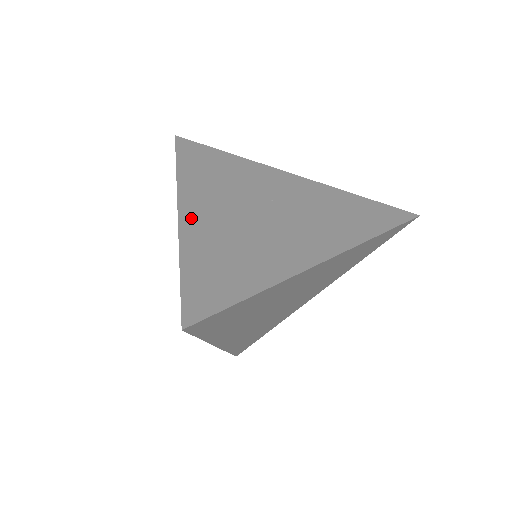
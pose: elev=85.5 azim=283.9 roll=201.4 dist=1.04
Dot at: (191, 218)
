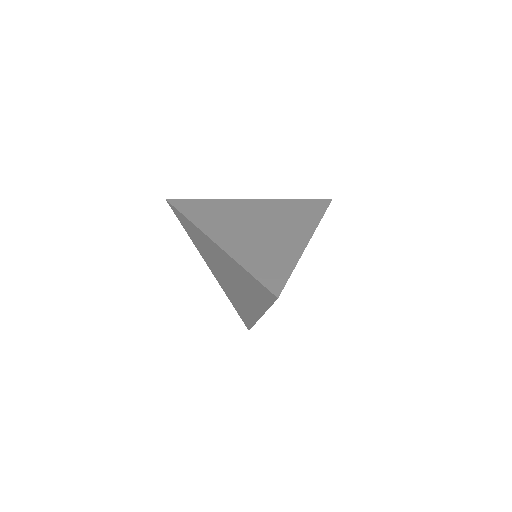
Dot at: (227, 245)
